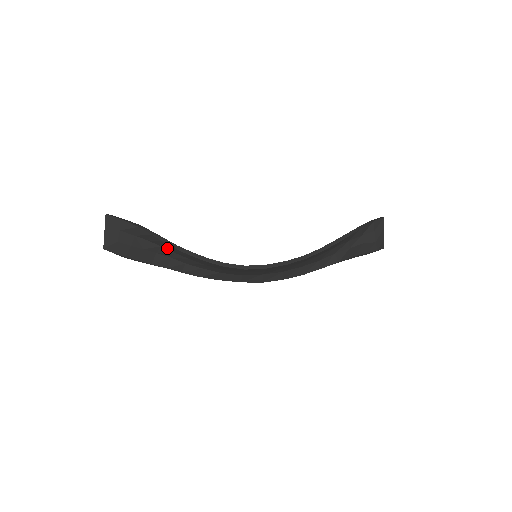
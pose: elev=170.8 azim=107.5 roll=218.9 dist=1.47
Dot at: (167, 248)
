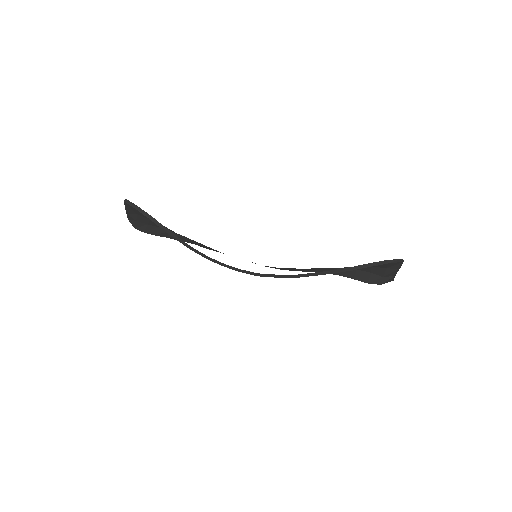
Dot at: occluded
